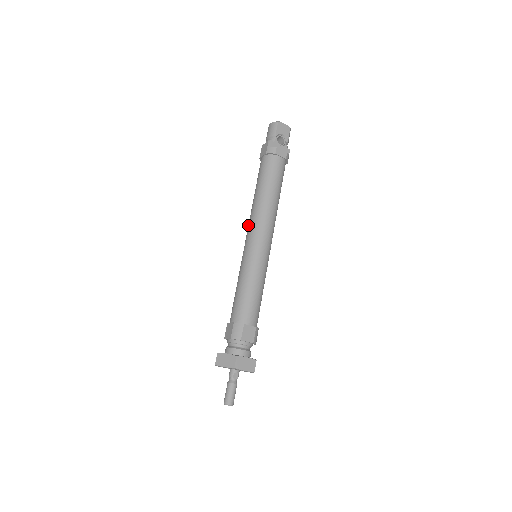
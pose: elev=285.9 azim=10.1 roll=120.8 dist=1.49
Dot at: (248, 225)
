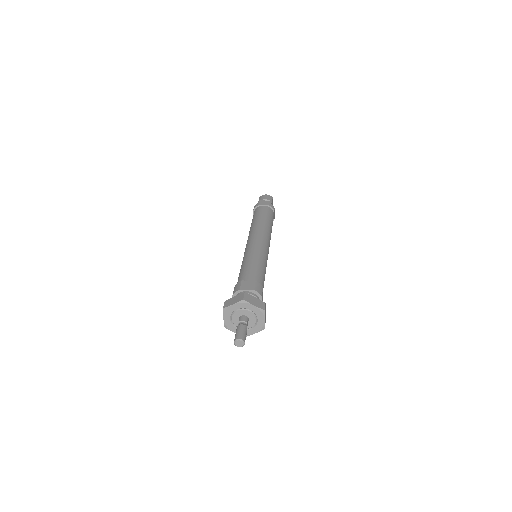
Dot at: (254, 233)
